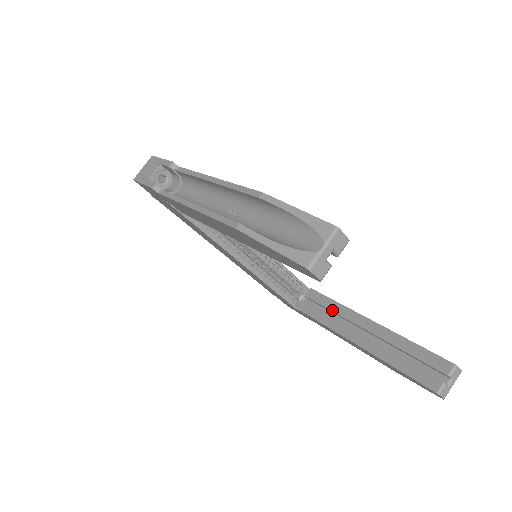
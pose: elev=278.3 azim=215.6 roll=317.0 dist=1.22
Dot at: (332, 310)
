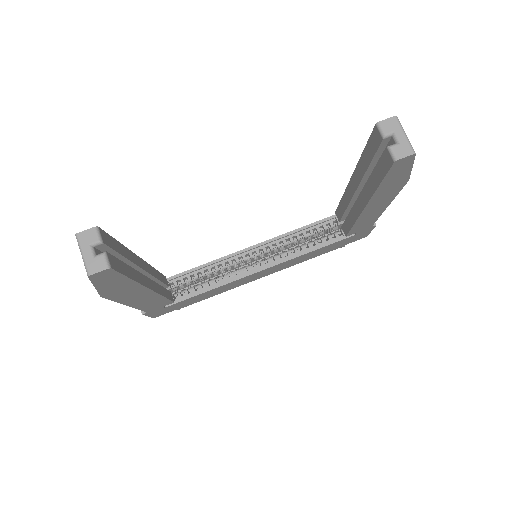
Dot at: (345, 208)
